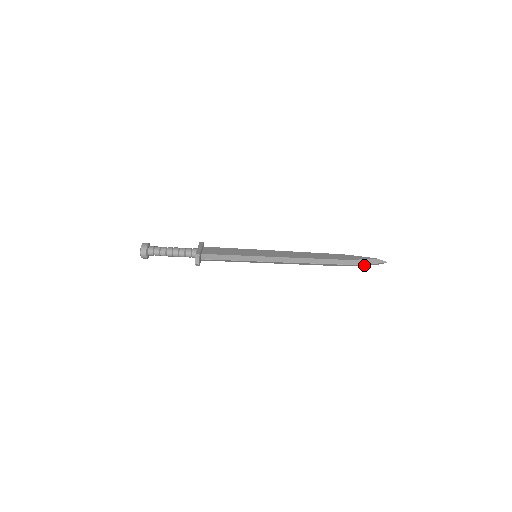
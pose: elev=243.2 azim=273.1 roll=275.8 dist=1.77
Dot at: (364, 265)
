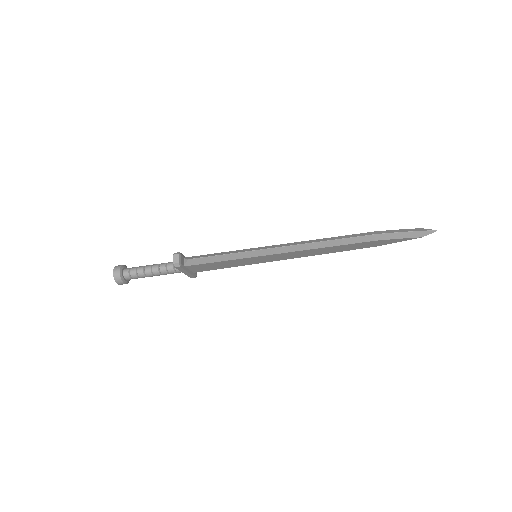
Dot at: (403, 237)
